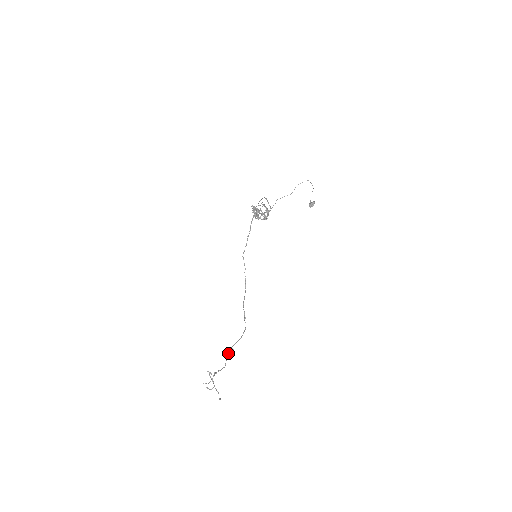
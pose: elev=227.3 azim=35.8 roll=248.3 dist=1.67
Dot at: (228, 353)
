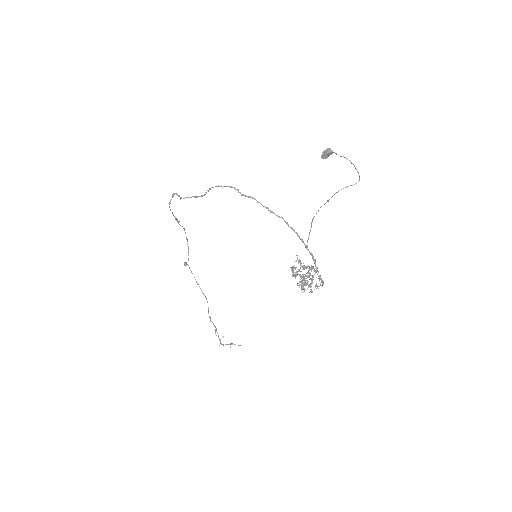
Dot at: (196, 282)
